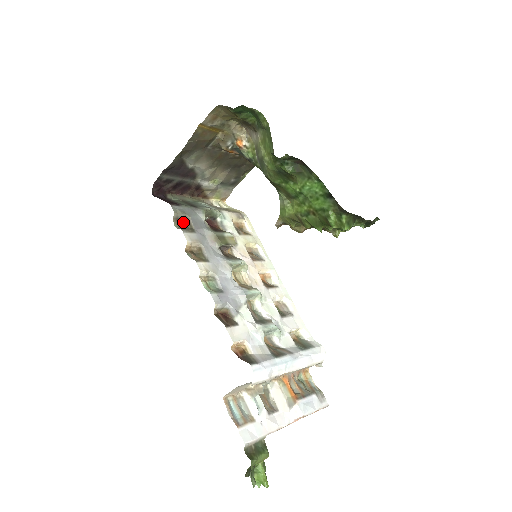
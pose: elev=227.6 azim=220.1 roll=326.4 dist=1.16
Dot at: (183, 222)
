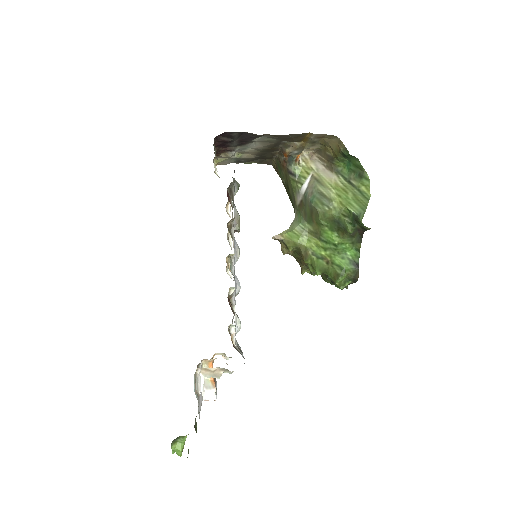
Dot at: (230, 190)
